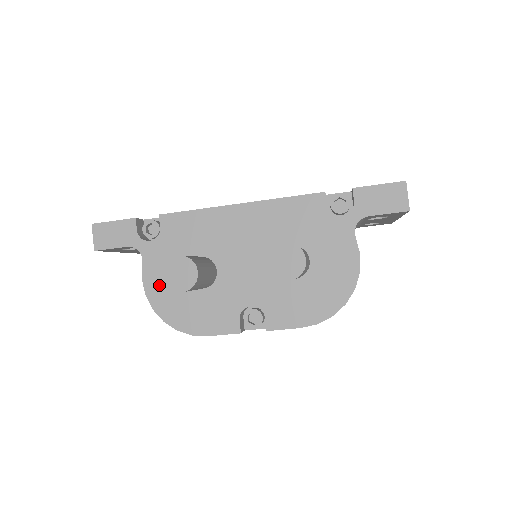
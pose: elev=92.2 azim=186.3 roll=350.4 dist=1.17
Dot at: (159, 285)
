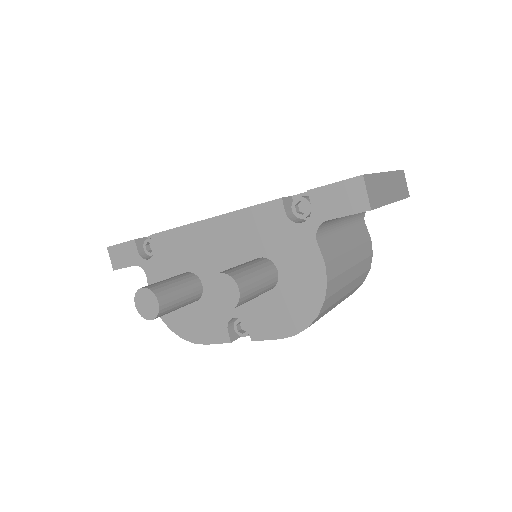
Dot at: occluded
